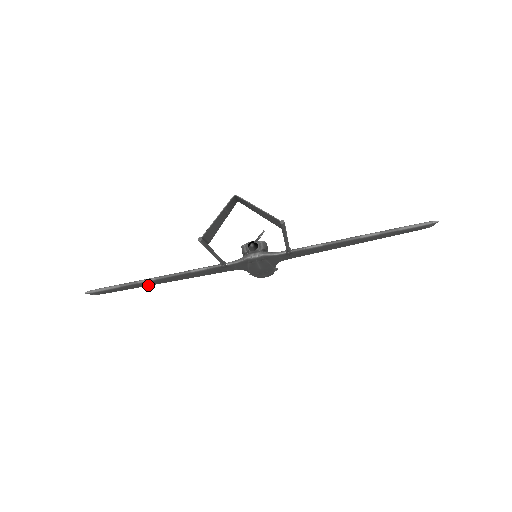
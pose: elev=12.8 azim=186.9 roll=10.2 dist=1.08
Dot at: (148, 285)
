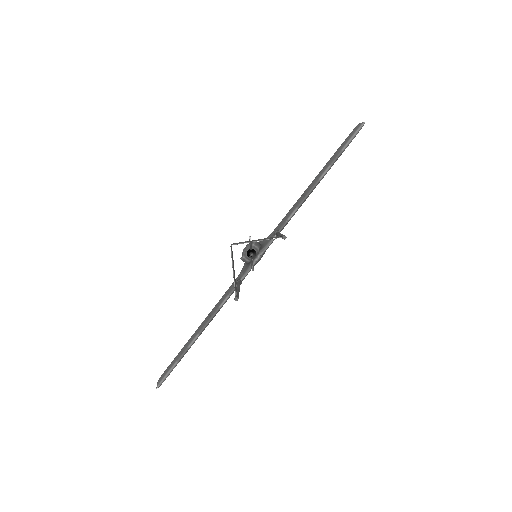
Dot at: occluded
